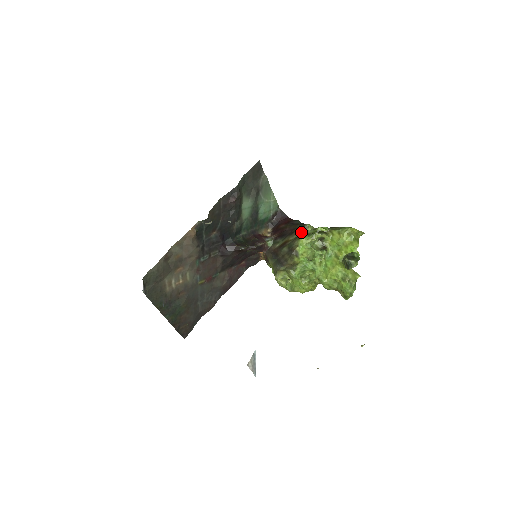
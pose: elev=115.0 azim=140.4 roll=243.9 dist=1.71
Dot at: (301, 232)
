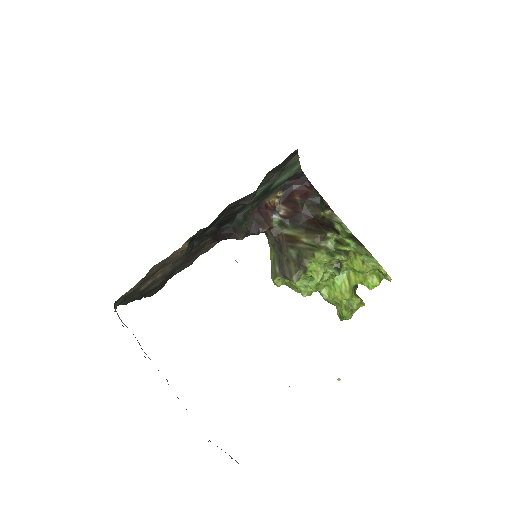
Dot at: (319, 240)
